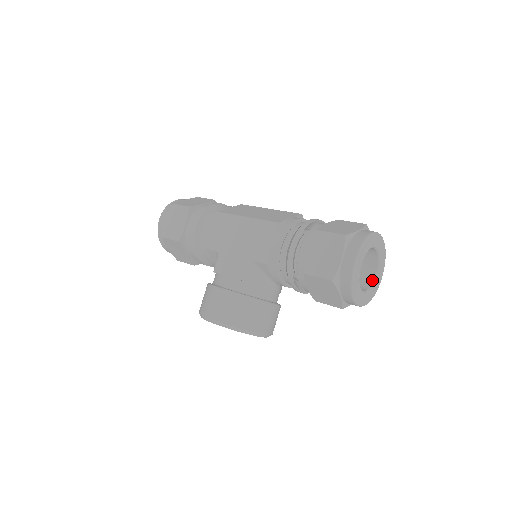
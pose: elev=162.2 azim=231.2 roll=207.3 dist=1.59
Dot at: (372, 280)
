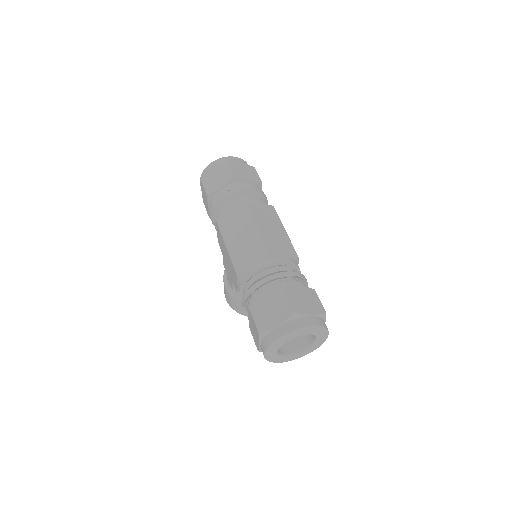
Dot at: (312, 341)
